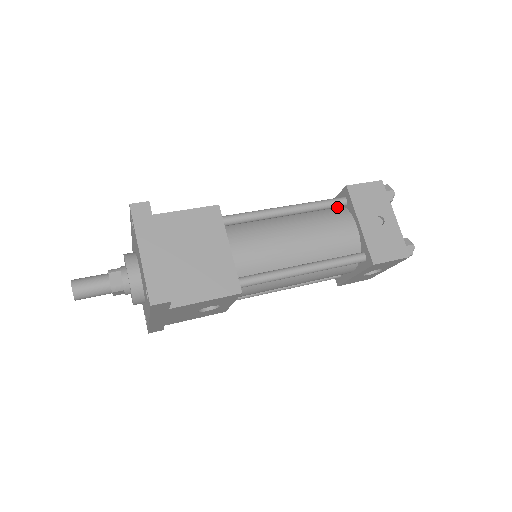
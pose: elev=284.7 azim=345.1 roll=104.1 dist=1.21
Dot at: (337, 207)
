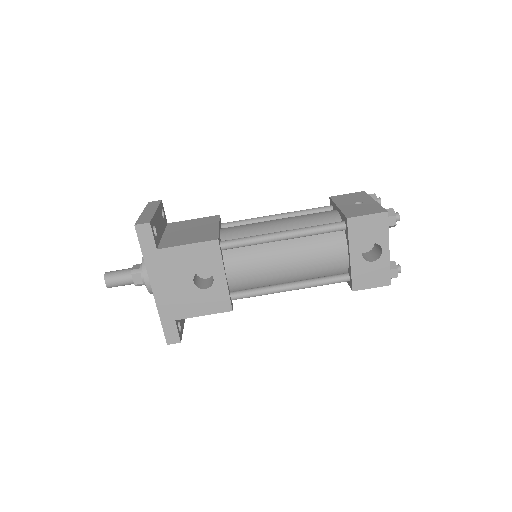
Dot at: occluded
